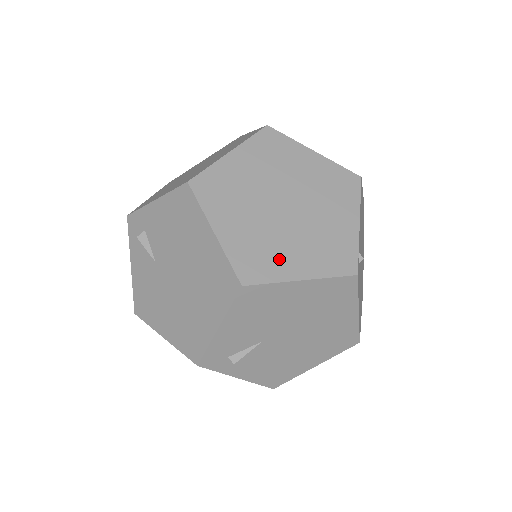
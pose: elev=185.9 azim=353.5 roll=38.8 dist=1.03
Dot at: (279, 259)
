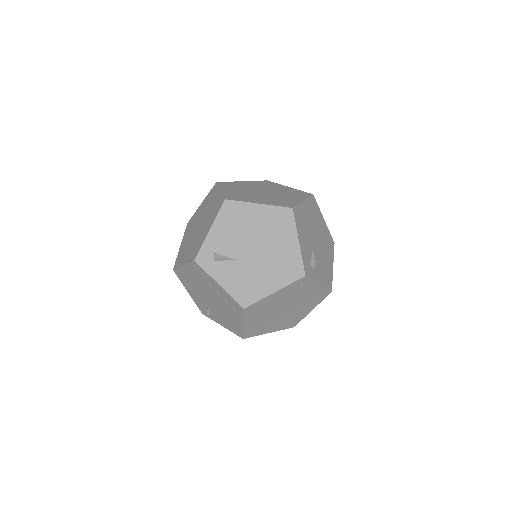
Dot at: (288, 200)
